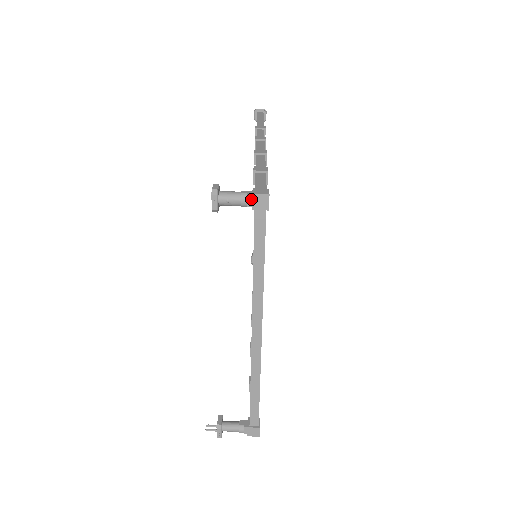
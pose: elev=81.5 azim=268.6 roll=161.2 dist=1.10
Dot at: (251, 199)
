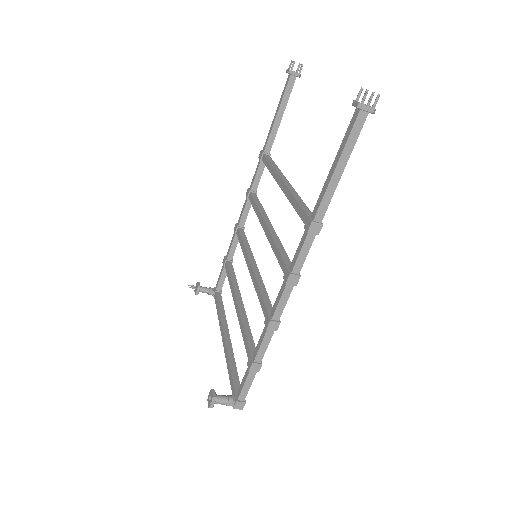
Dot at: (232, 405)
